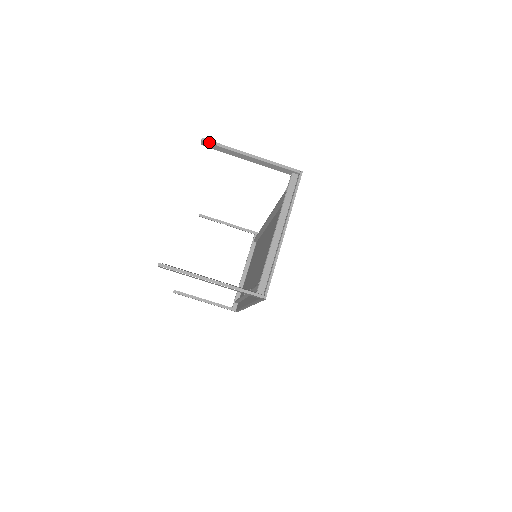
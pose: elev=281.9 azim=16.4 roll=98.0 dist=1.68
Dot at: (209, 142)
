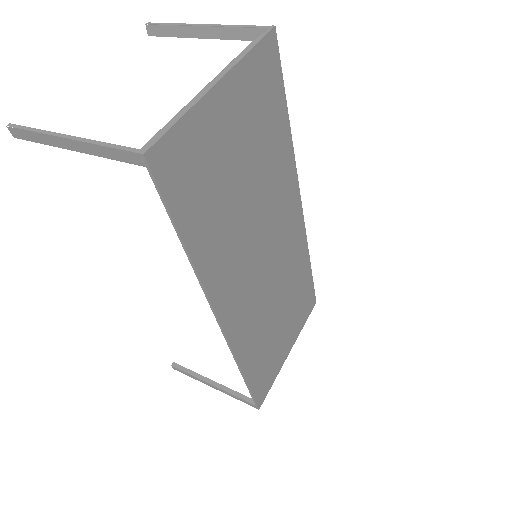
Dot at: (154, 24)
